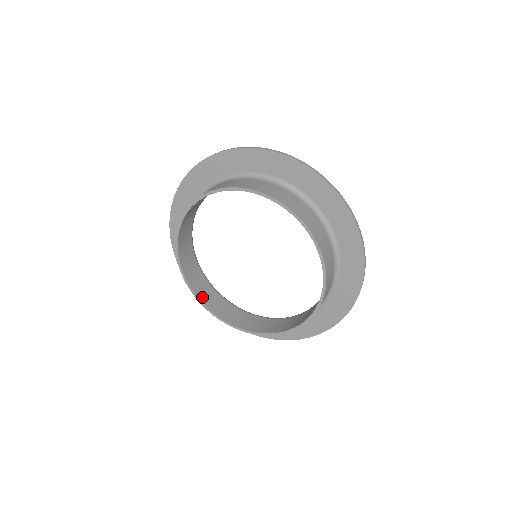
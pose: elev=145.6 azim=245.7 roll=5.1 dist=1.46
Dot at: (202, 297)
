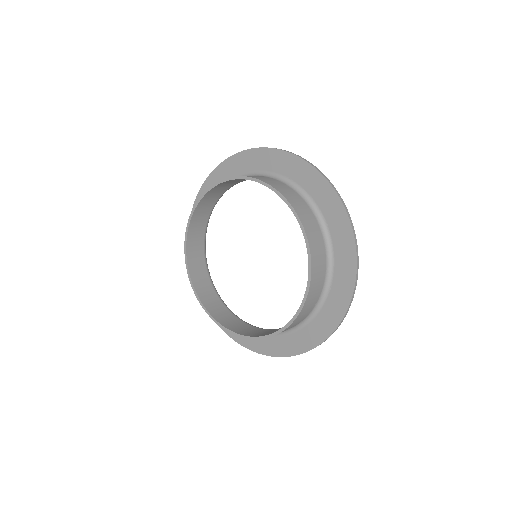
Dot at: (191, 231)
